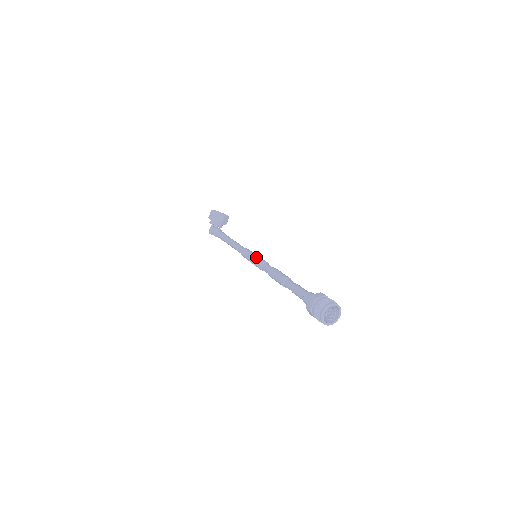
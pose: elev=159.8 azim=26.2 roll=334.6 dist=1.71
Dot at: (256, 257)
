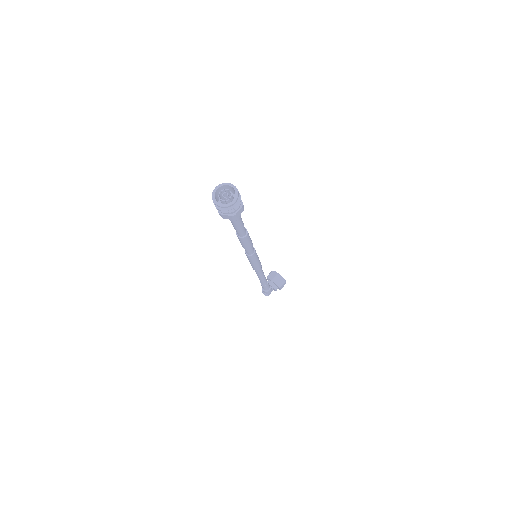
Dot at: occluded
